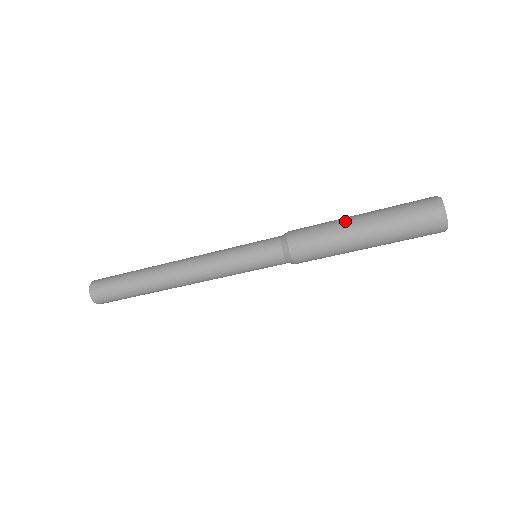
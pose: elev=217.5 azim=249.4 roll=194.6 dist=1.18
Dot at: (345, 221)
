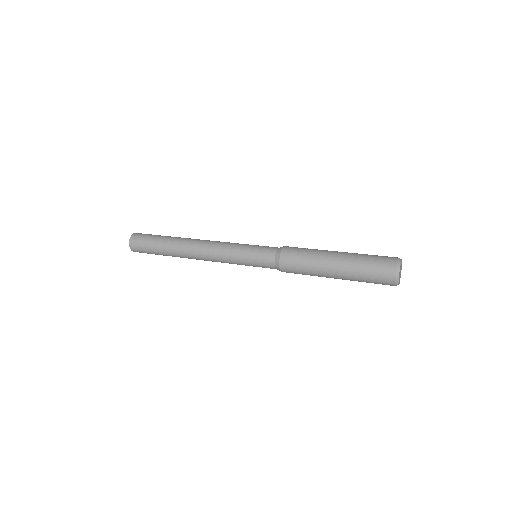
Dot at: (324, 266)
